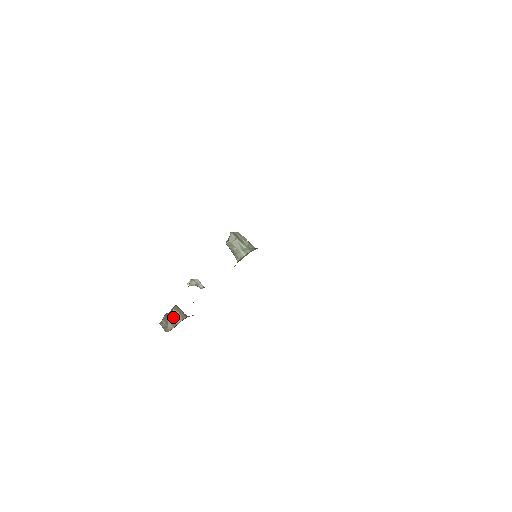
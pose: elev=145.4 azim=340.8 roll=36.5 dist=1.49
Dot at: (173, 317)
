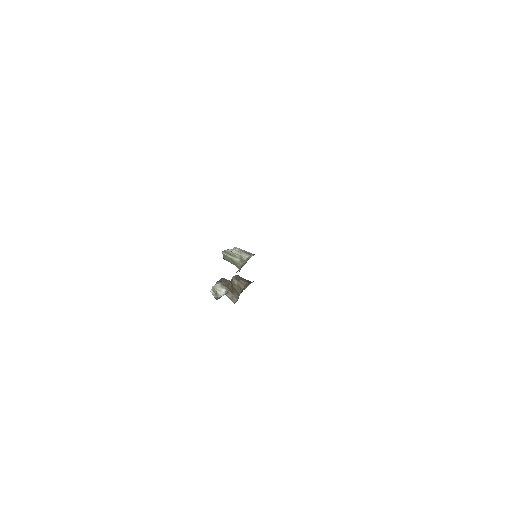
Dot at: (234, 289)
